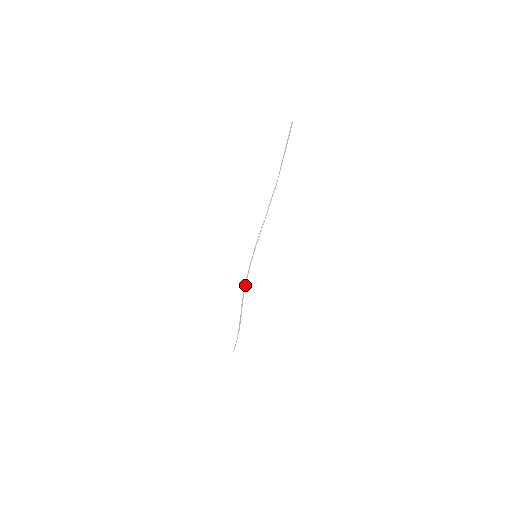
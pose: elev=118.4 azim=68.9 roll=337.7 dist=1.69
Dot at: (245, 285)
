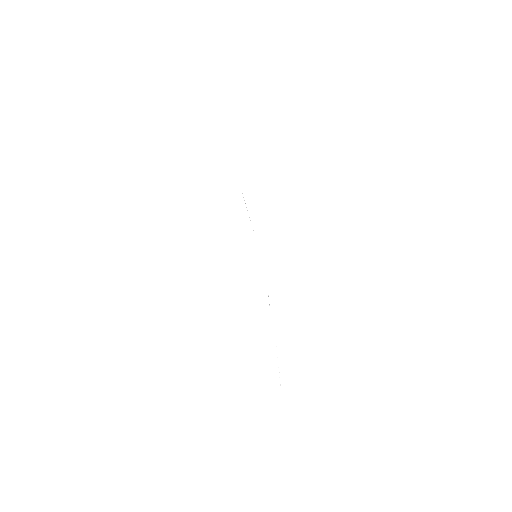
Dot at: occluded
